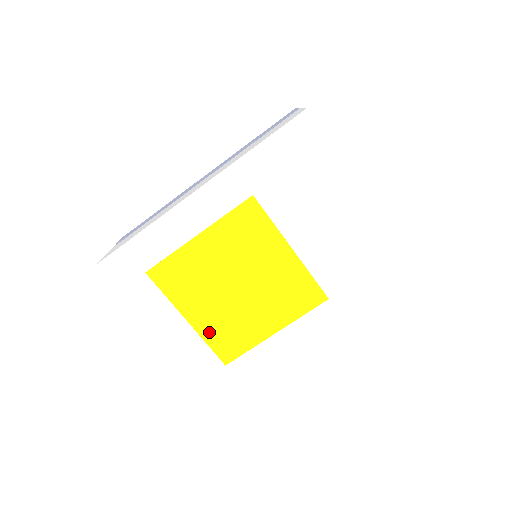
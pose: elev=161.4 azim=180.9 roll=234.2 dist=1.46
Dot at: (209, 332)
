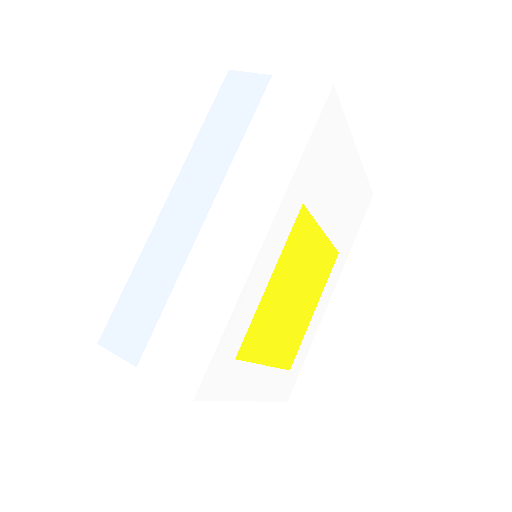
Dot at: (280, 357)
